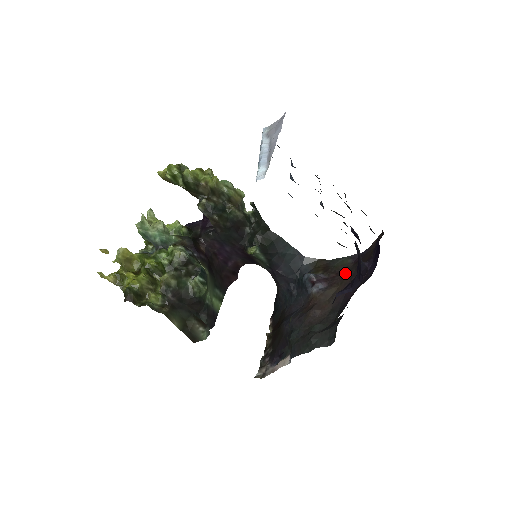
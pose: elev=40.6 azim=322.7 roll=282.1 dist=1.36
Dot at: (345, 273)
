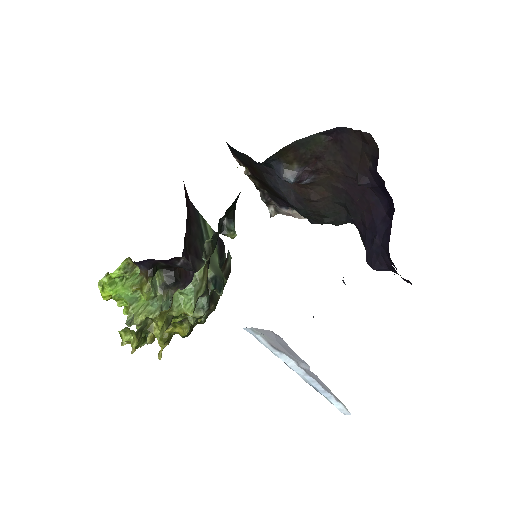
Dot at: (329, 160)
